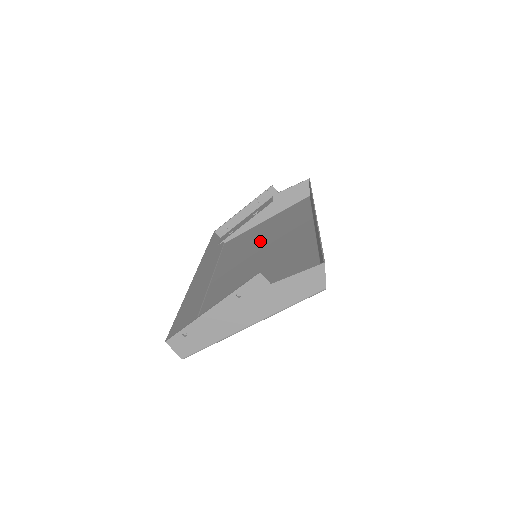
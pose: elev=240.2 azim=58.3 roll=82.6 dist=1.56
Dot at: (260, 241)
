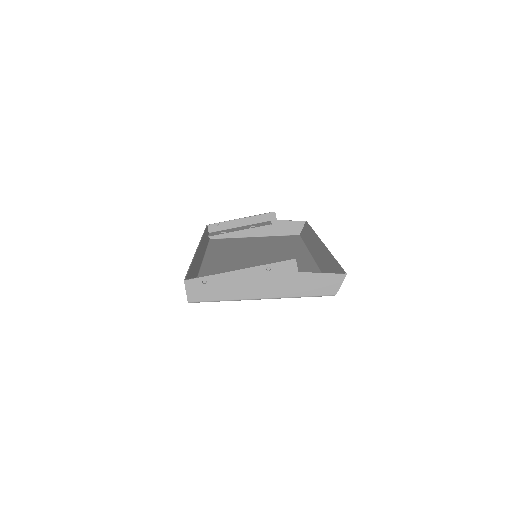
Dot at: (253, 249)
